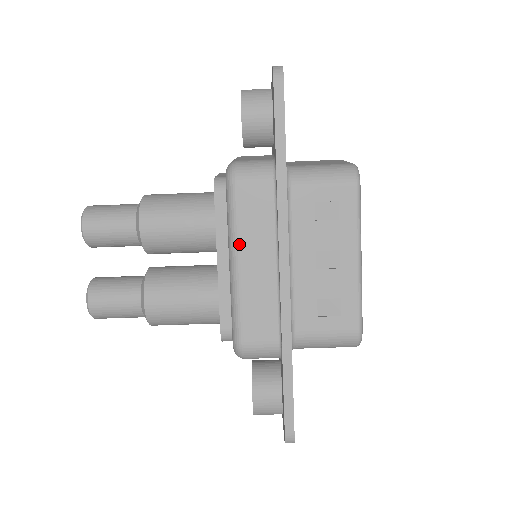
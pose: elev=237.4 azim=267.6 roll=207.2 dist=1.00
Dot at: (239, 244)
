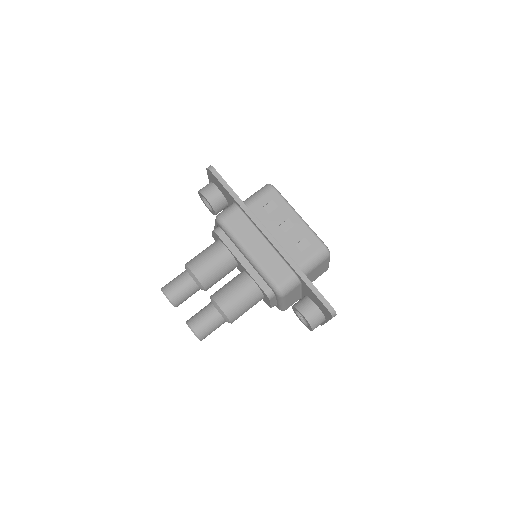
Dot at: (244, 244)
